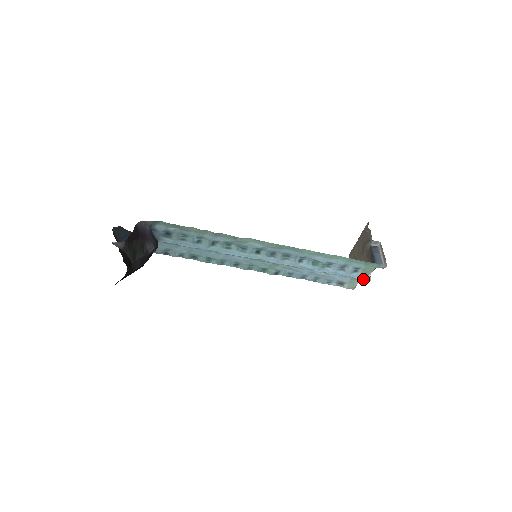
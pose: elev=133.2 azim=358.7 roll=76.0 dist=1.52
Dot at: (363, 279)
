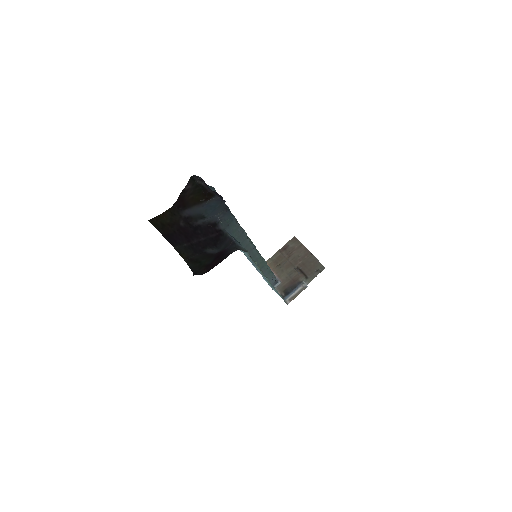
Dot at: occluded
